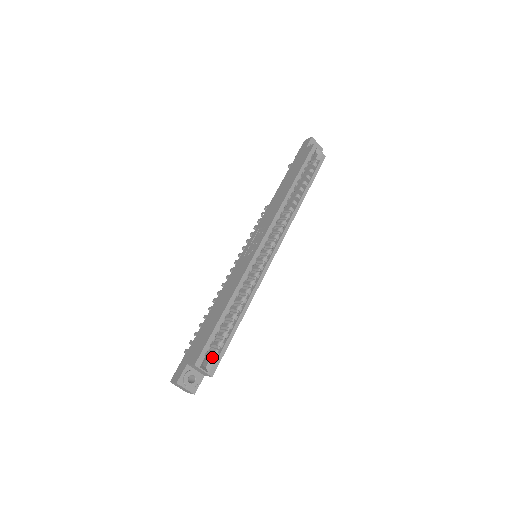
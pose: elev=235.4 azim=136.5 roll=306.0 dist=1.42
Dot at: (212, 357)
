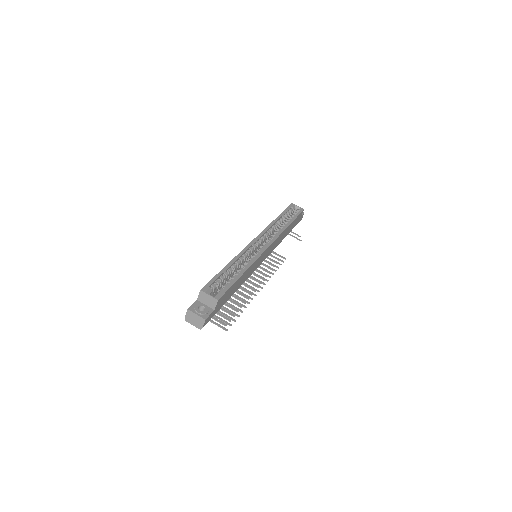
Dot at: (218, 292)
